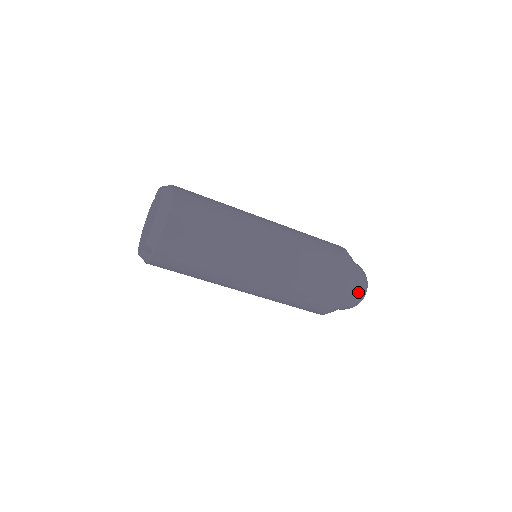
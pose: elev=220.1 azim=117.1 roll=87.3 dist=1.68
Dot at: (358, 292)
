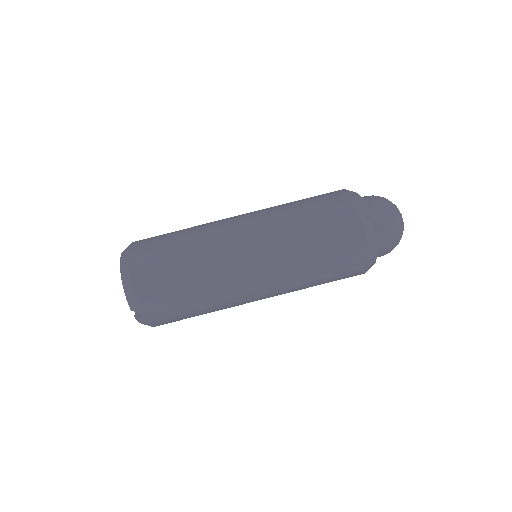
Dot at: (386, 224)
